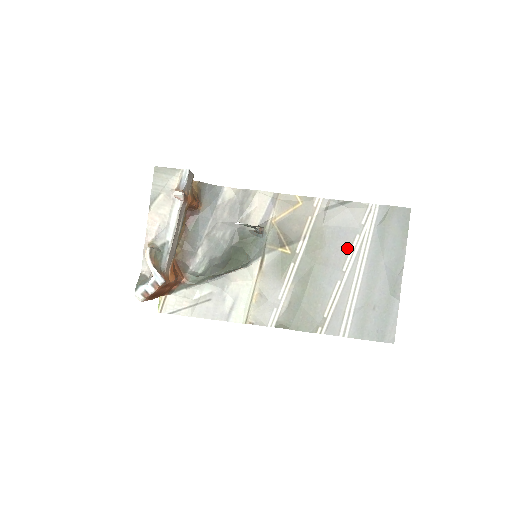
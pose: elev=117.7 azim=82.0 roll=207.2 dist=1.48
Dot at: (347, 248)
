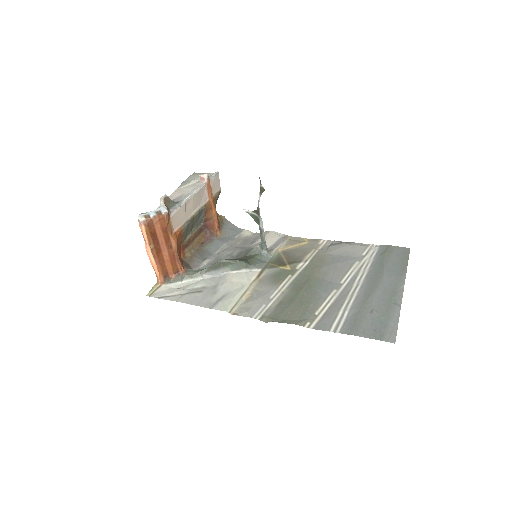
Dot at: (346, 268)
